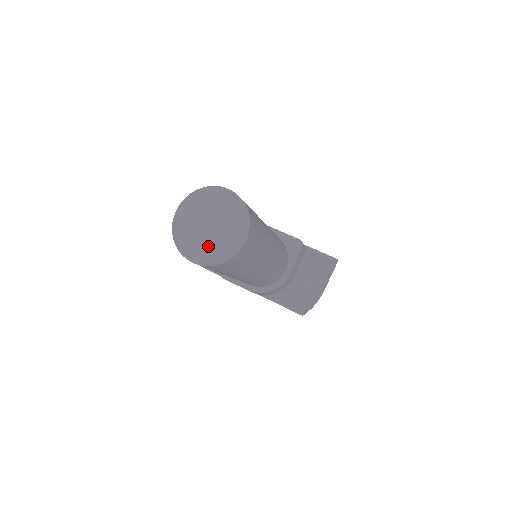
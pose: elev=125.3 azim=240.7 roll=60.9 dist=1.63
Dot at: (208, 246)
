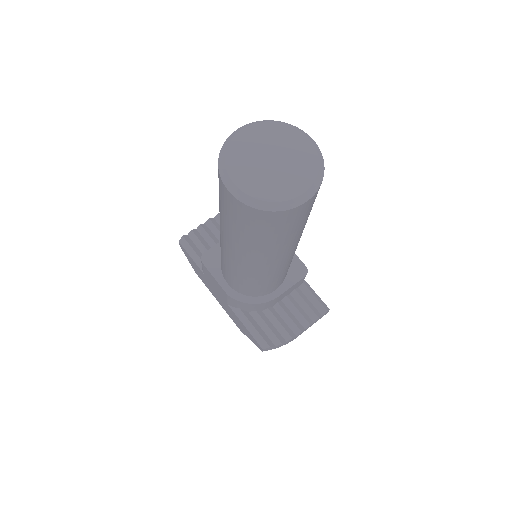
Dot at: (260, 182)
